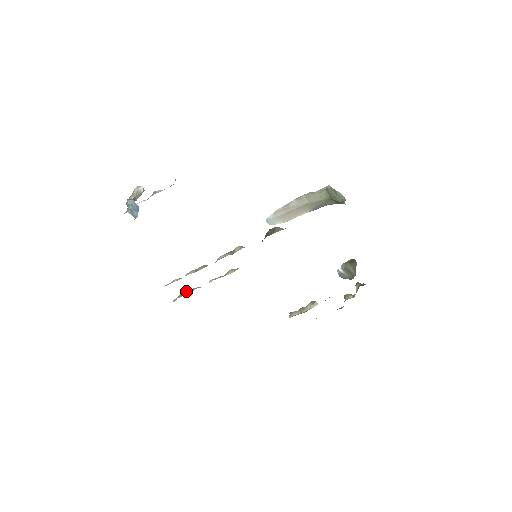
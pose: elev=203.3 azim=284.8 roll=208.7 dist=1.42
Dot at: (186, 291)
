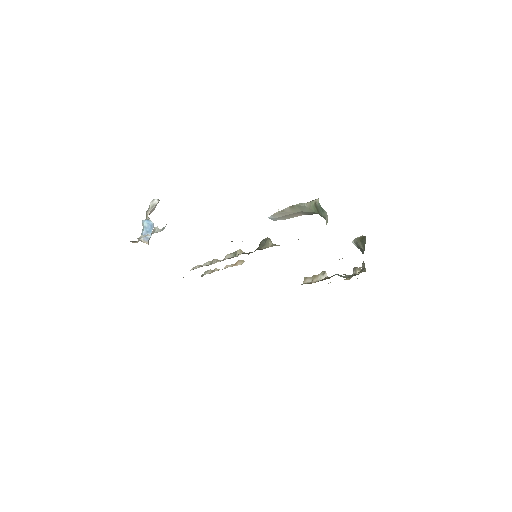
Dot at: (210, 269)
